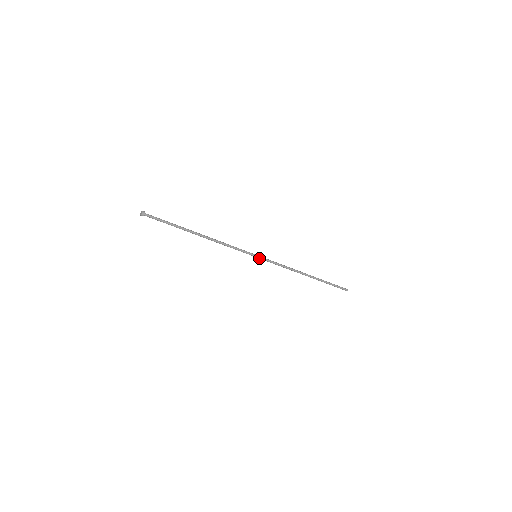
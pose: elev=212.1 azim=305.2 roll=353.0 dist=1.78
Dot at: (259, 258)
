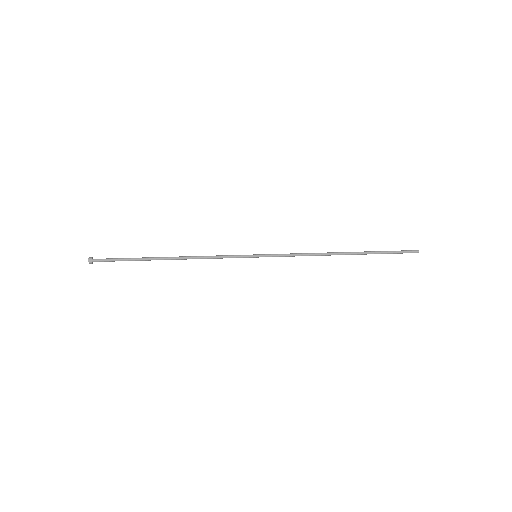
Dot at: (261, 256)
